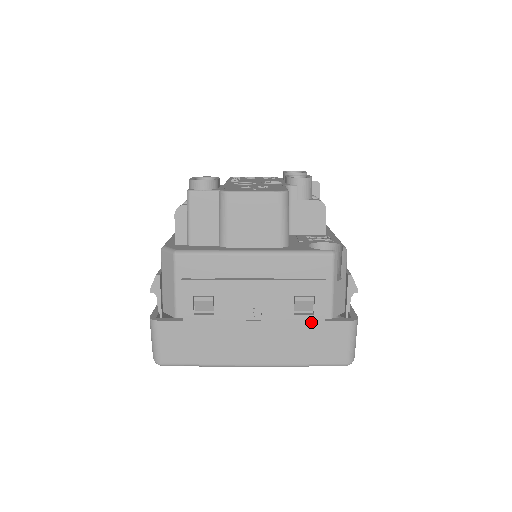
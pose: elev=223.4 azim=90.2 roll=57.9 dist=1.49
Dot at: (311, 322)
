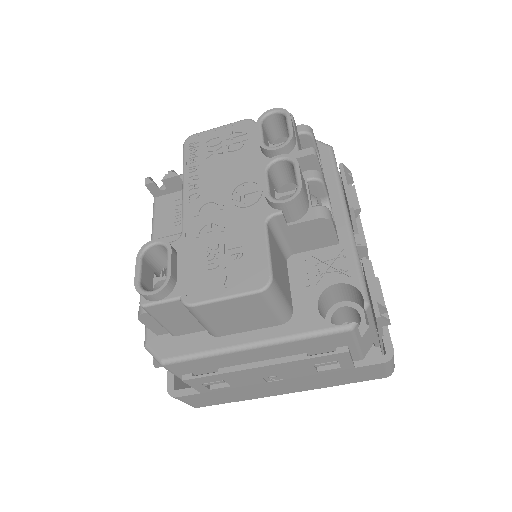
Dot at: (339, 371)
